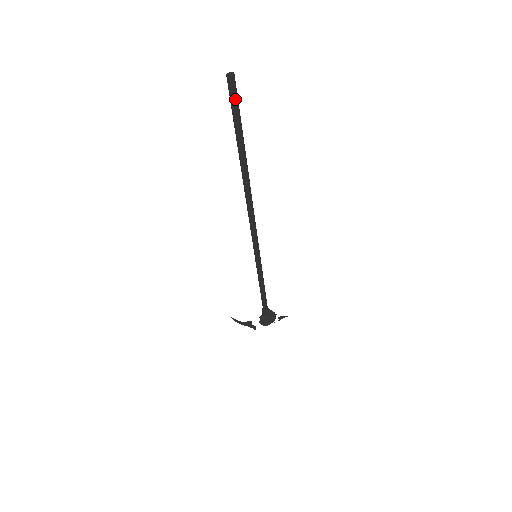
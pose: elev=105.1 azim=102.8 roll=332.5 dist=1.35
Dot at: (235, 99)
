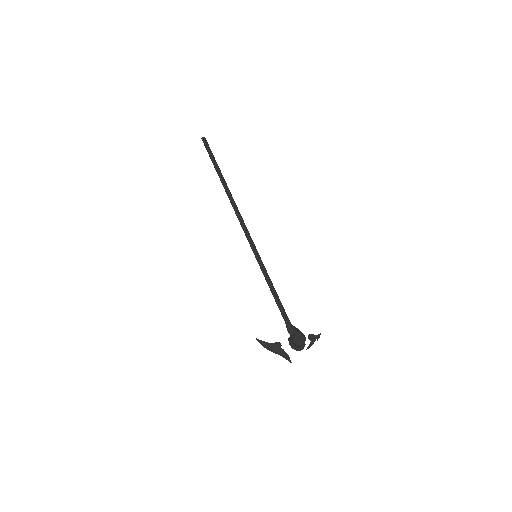
Dot at: (208, 147)
